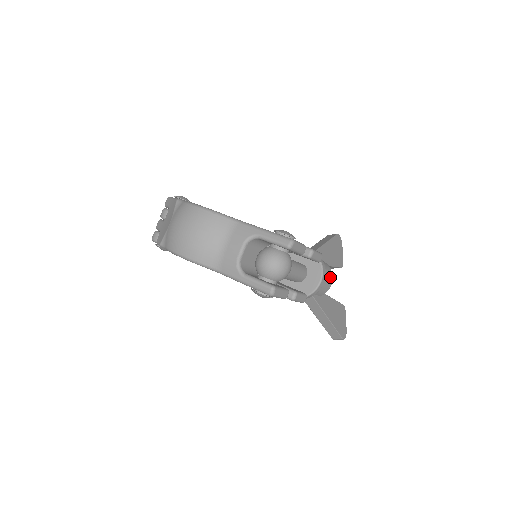
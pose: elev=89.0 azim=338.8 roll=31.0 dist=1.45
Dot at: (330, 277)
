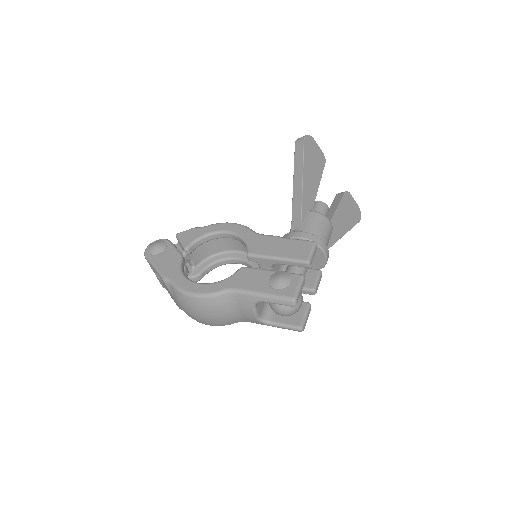
Dot at: (328, 228)
